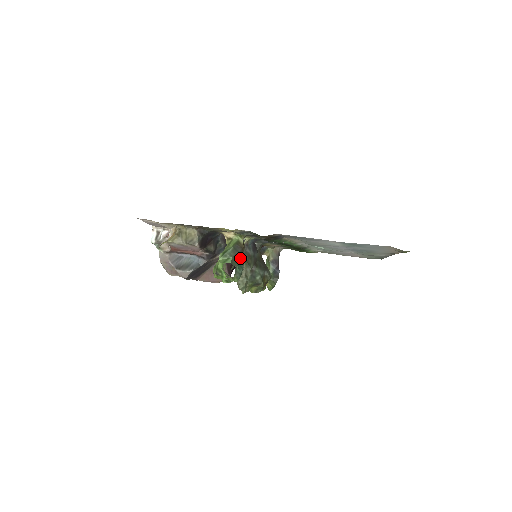
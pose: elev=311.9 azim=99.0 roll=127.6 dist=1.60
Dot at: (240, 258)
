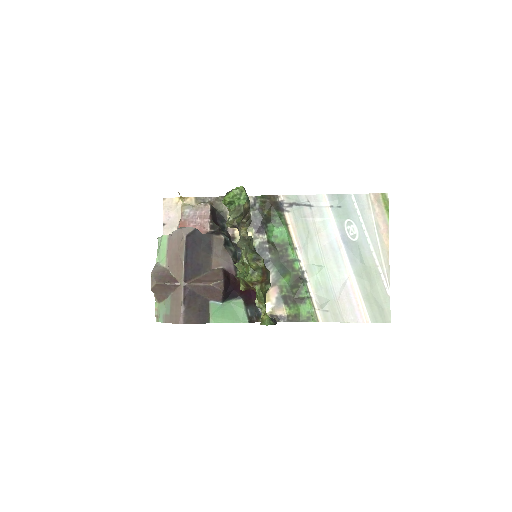
Dot at: occluded
